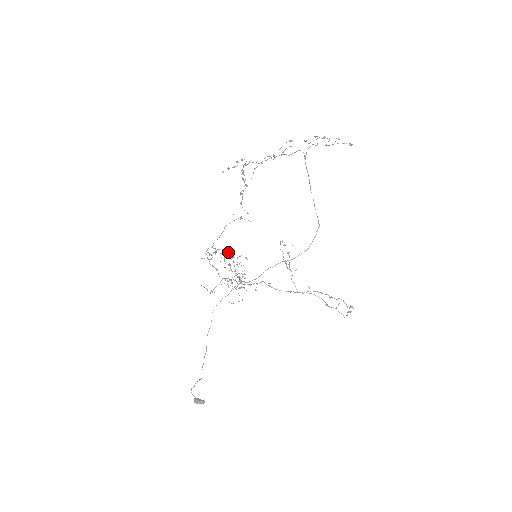
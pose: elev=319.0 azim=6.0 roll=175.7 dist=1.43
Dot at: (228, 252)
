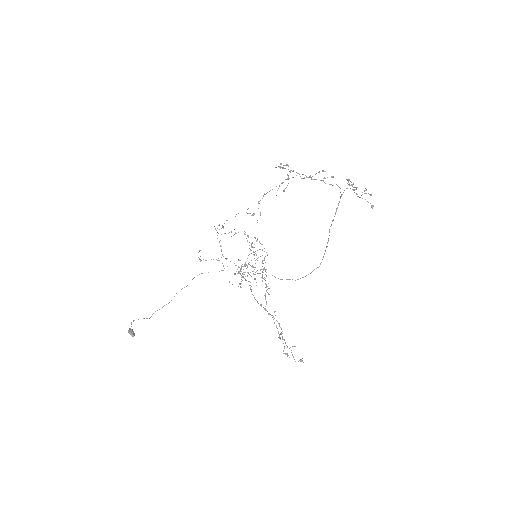
Dot at: occluded
